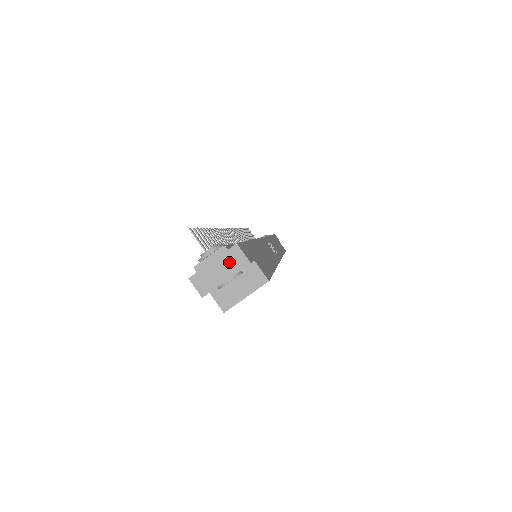
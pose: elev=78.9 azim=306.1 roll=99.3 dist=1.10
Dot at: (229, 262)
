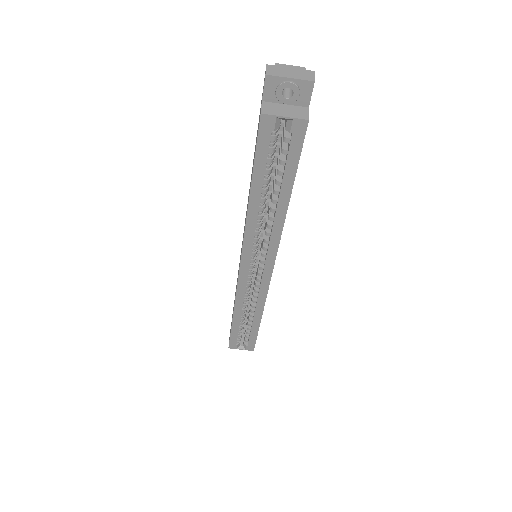
Dot at: (301, 74)
